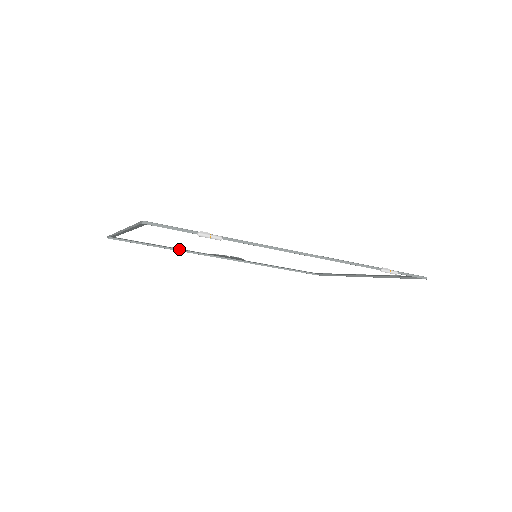
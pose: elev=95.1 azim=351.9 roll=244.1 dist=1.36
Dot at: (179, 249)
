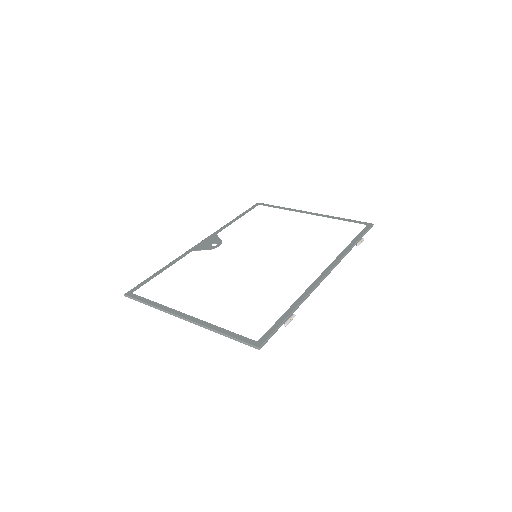
Dot at: (172, 261)
